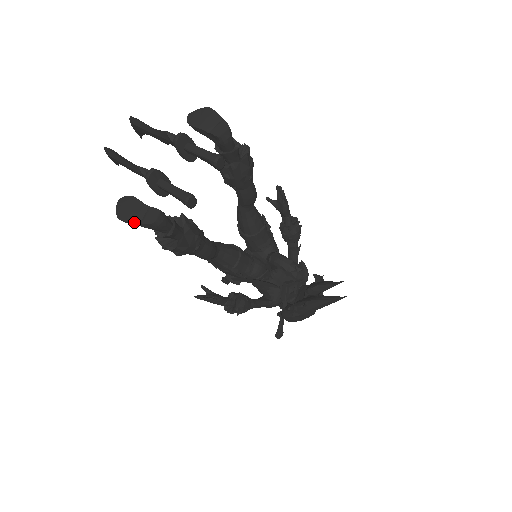
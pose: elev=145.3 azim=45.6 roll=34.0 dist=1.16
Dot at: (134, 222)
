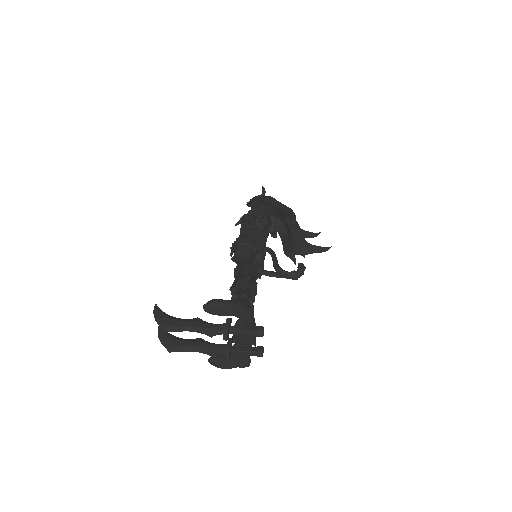
Dot at: occluded
